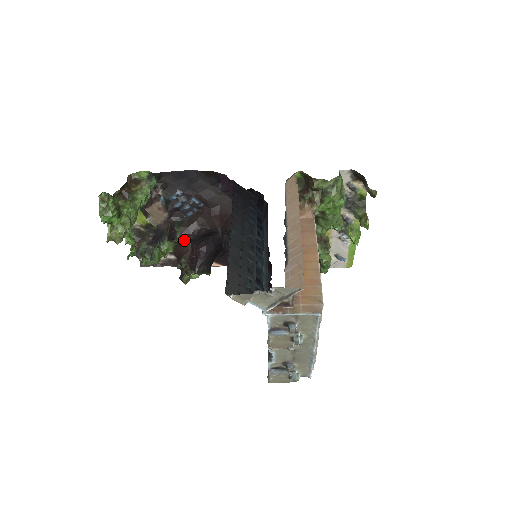
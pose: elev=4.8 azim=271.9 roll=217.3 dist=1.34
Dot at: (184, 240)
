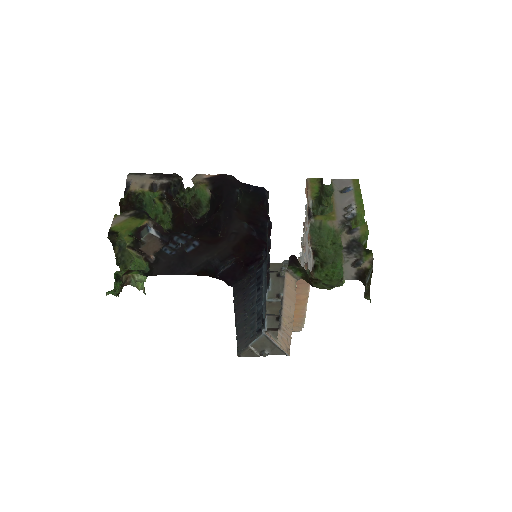
Dot at: (179, 210)
